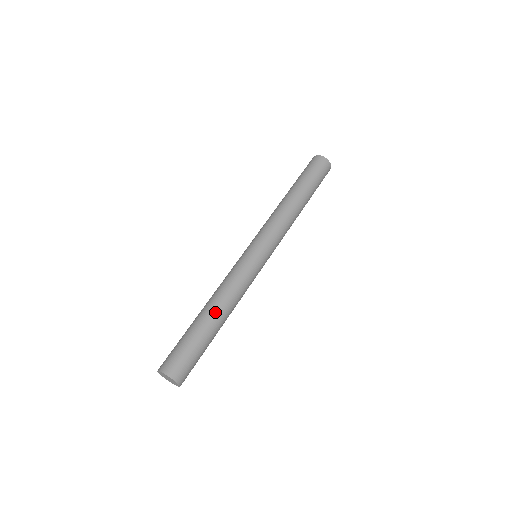
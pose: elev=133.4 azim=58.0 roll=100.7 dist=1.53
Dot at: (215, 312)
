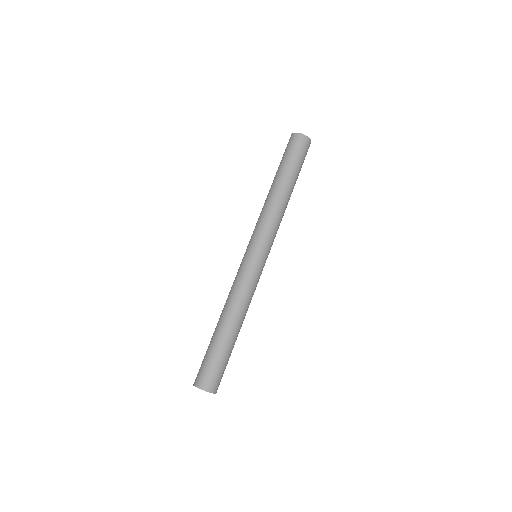
Dot at: (229, 323)
